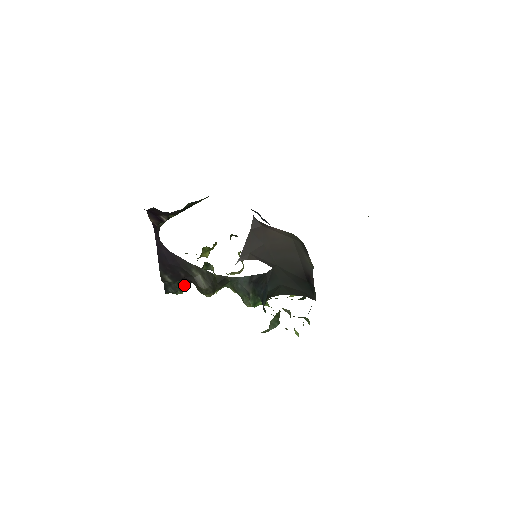
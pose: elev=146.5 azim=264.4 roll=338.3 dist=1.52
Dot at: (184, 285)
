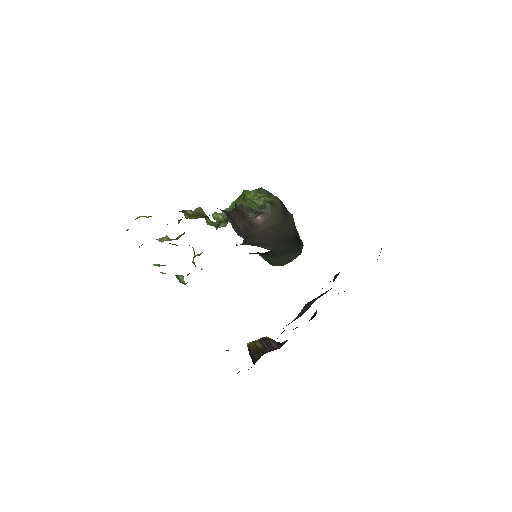
Dot at: occluded
